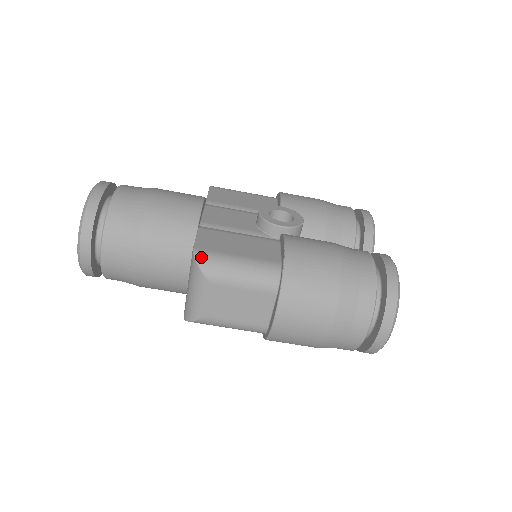
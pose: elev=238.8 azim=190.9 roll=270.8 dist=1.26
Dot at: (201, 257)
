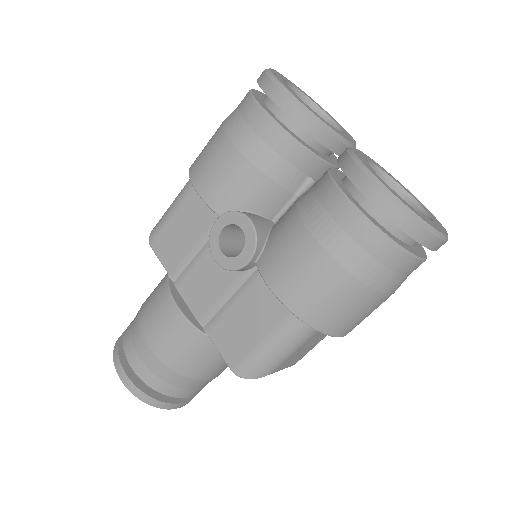
Dot at: (245, 374)
